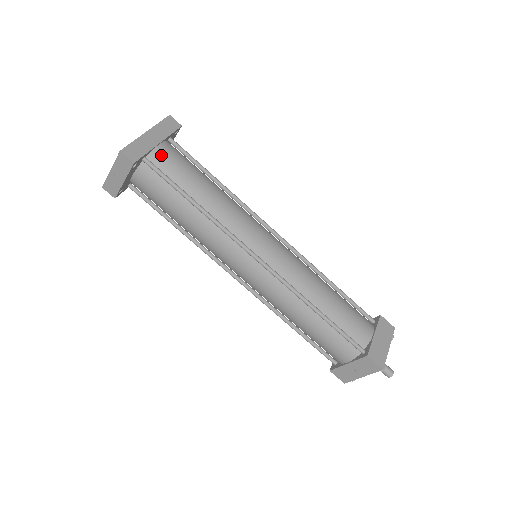
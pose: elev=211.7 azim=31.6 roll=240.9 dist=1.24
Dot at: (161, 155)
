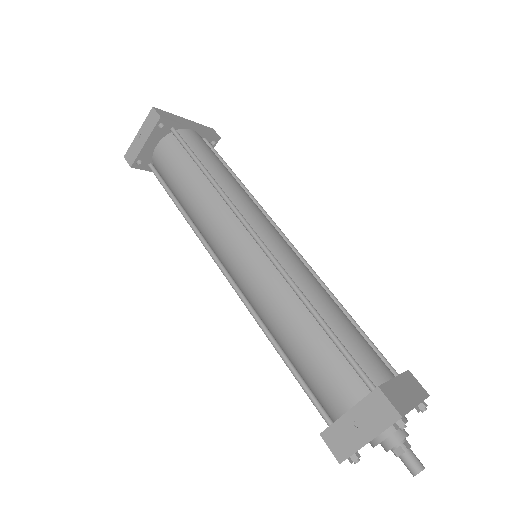
Dot at: (190, 134)
